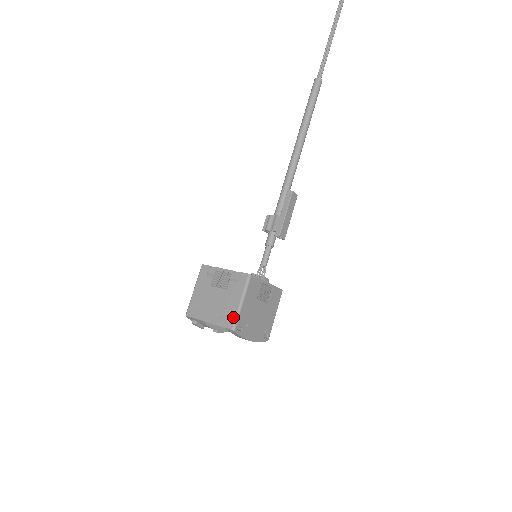
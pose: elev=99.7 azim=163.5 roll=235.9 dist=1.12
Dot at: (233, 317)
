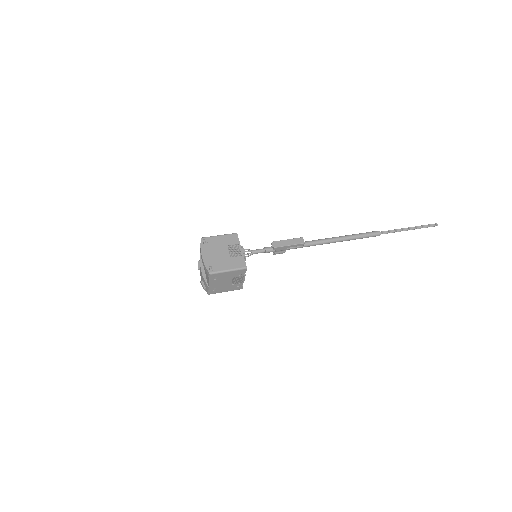
Dot at: (209, 237)
